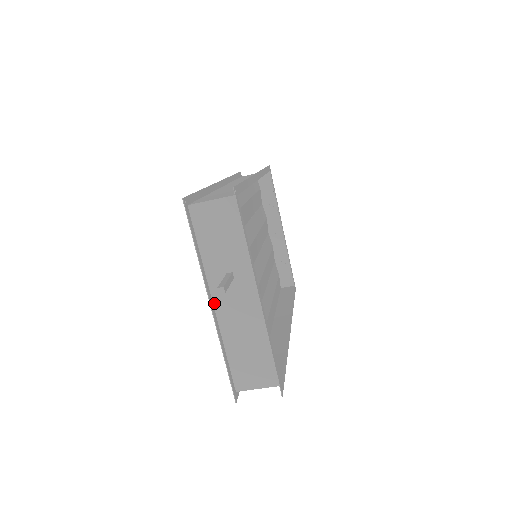
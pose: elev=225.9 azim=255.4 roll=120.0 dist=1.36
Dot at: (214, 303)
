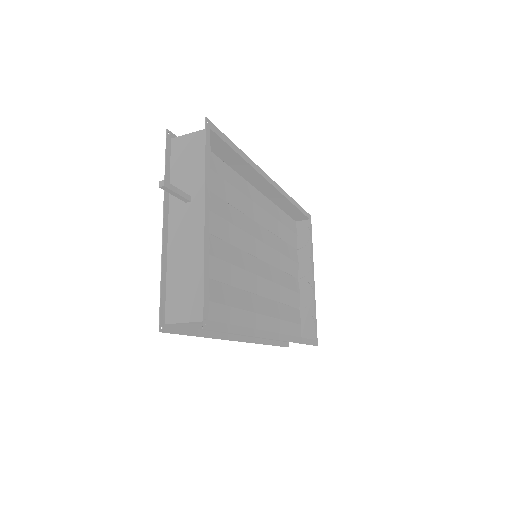
Dot at: (169, 226)
